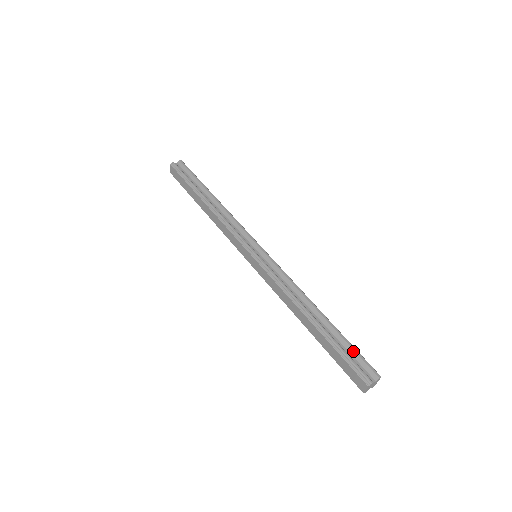
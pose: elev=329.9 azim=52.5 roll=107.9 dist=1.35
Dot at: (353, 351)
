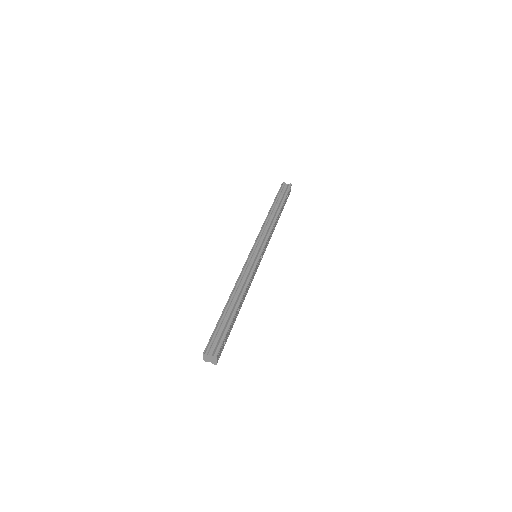
Dot at: (223, 333)
